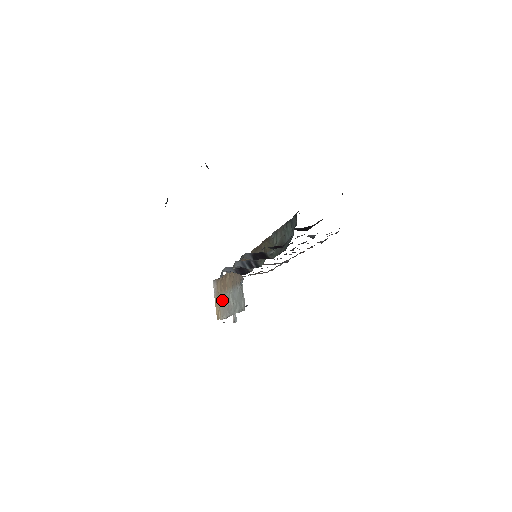
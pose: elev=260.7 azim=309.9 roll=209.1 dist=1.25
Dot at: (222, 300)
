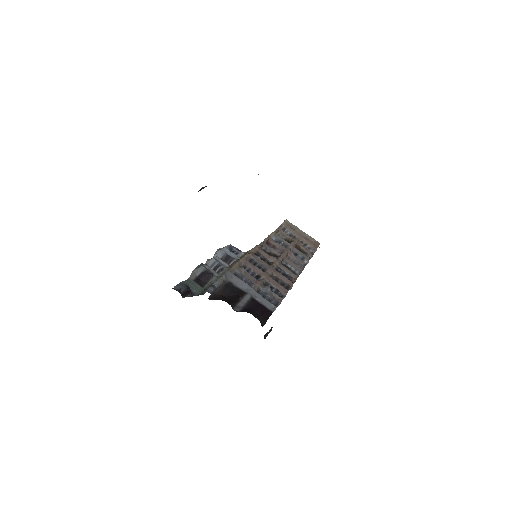
Dot at: occluded
